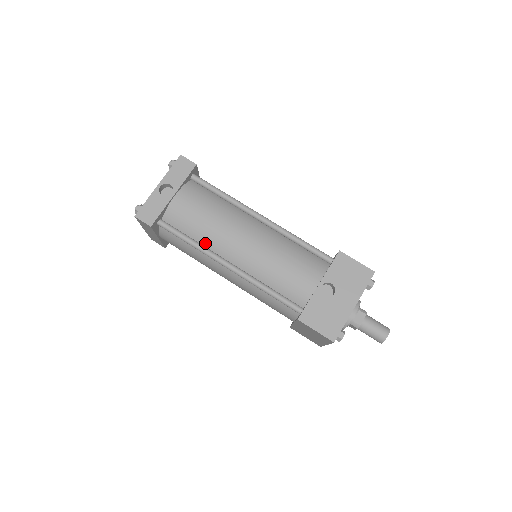
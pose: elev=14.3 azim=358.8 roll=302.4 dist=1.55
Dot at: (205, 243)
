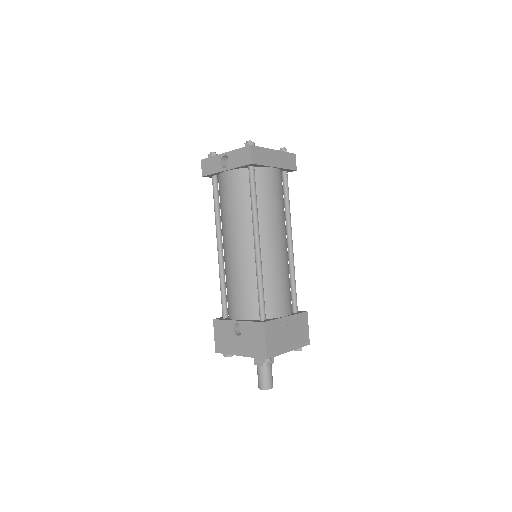
Dot at: (221, 219)
